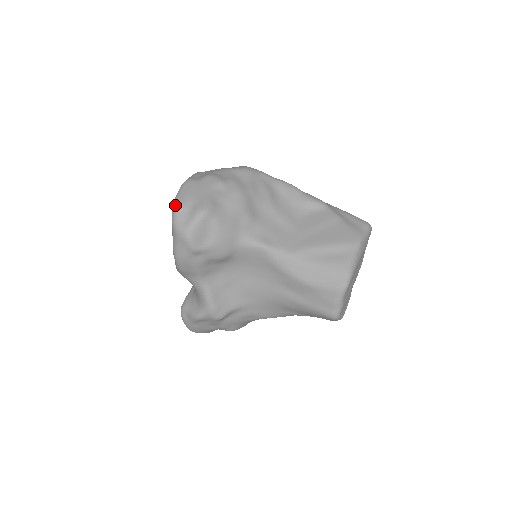
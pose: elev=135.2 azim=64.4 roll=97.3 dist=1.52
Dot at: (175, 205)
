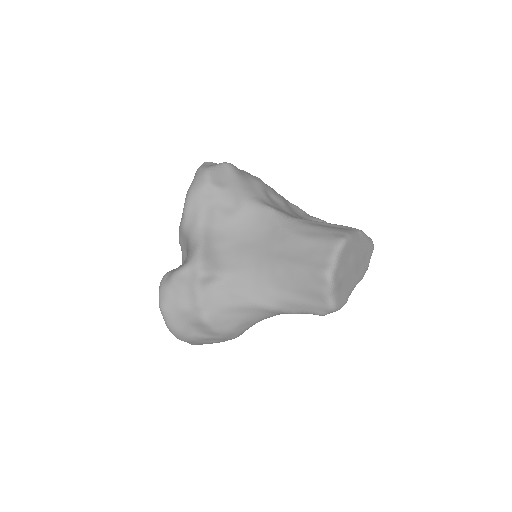
Dot at: (205, 162)
